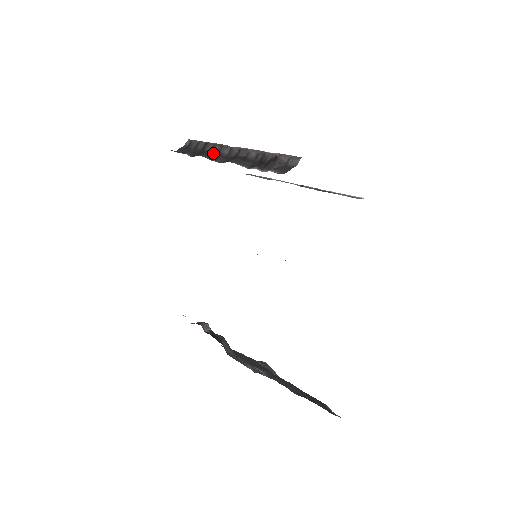
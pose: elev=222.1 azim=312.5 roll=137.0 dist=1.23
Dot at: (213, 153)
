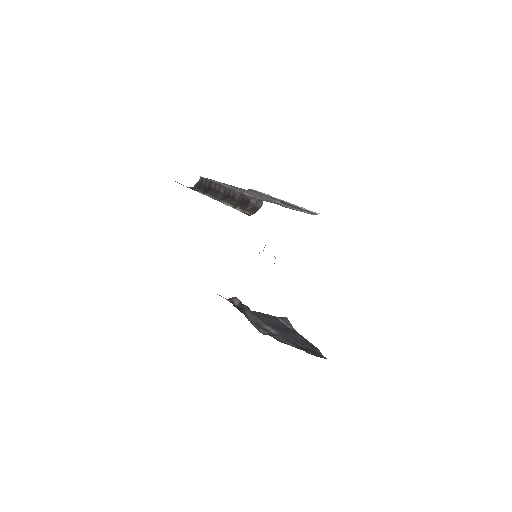
Dot at: (215, 191)
